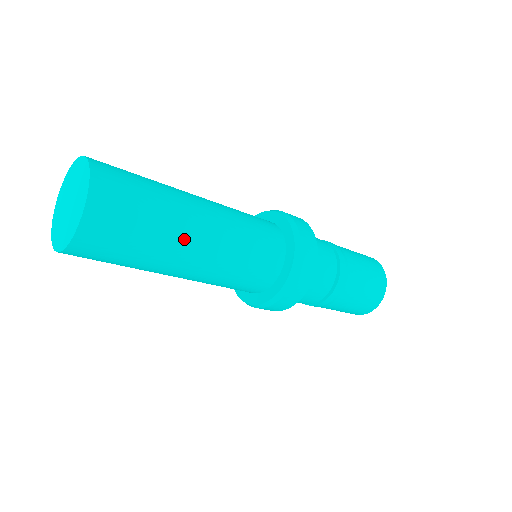
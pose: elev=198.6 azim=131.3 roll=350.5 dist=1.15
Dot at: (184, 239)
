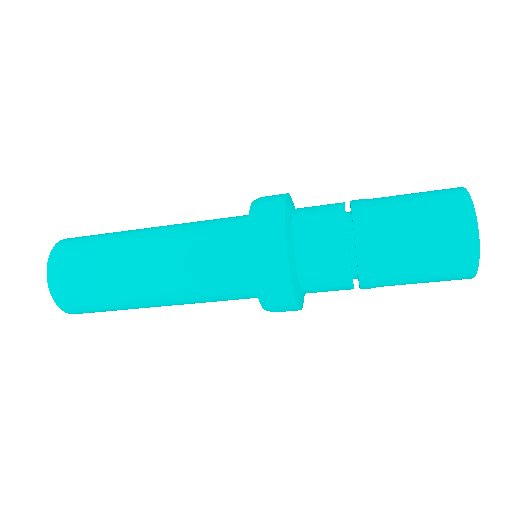
Dot at: (131, 281)
